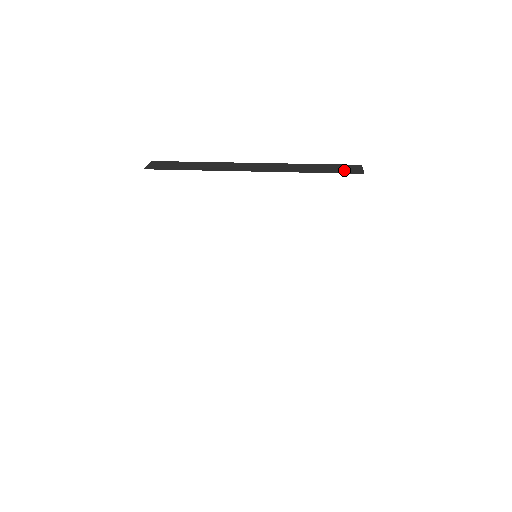
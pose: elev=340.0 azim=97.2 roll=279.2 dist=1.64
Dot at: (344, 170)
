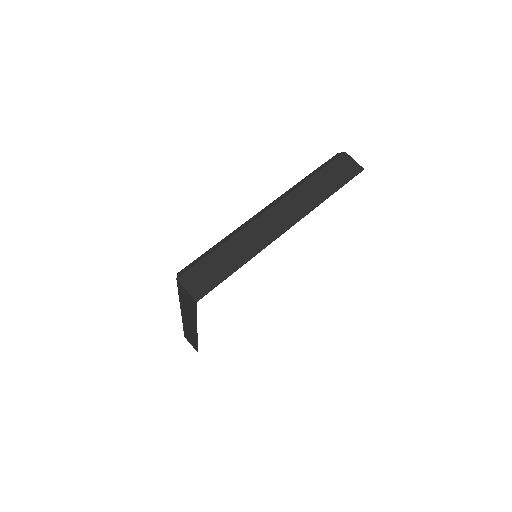
Dot at: (346, 173)
